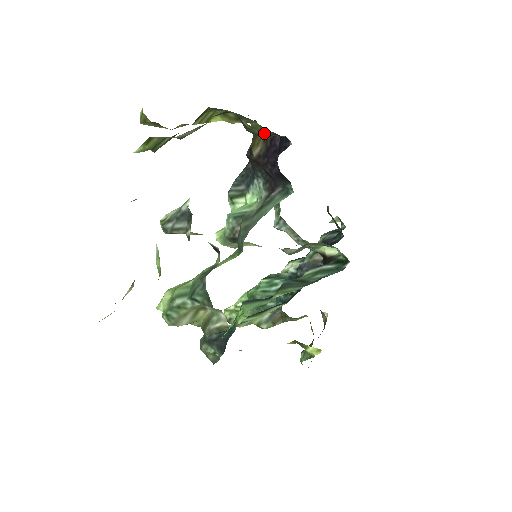
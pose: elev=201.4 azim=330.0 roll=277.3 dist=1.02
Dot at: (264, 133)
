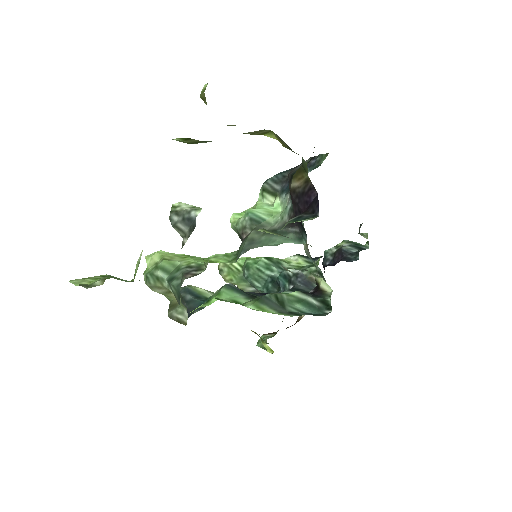
Dot at: (308, 176)
